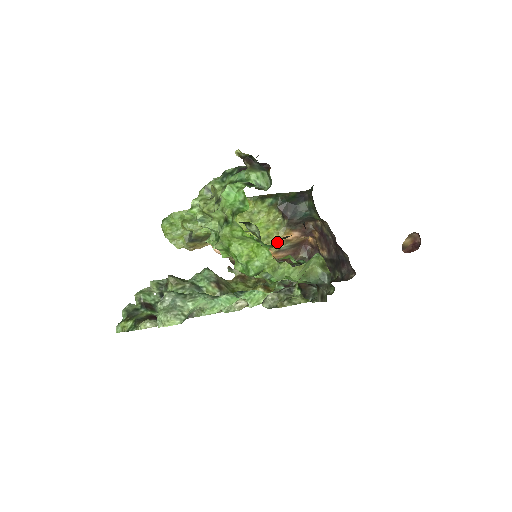
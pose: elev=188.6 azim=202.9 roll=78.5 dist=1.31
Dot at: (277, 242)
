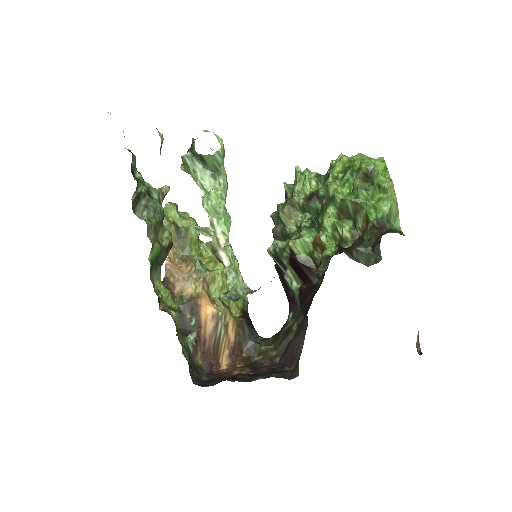
Dot at: (227, 311)
